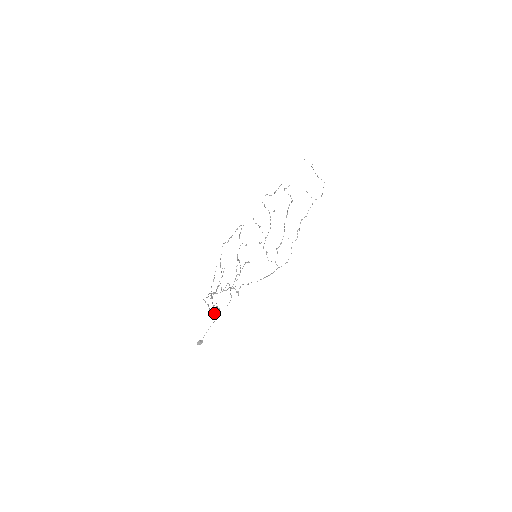
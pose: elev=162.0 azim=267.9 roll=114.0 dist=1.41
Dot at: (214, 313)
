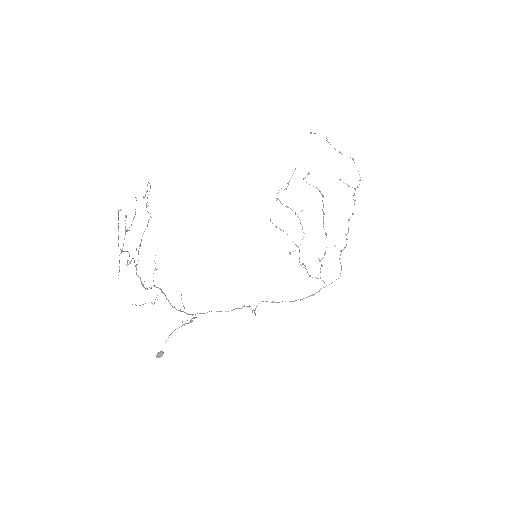
Dot at: (189, 322)
